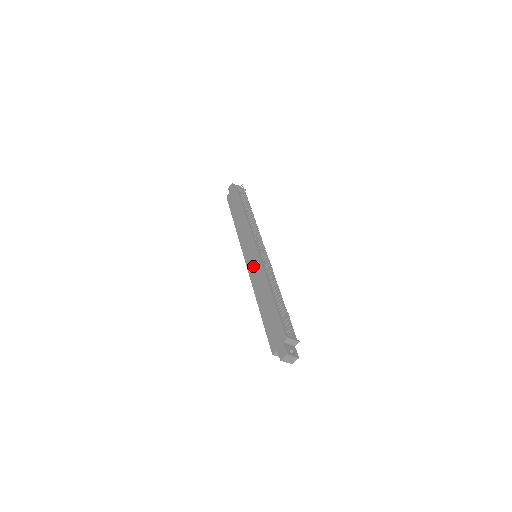
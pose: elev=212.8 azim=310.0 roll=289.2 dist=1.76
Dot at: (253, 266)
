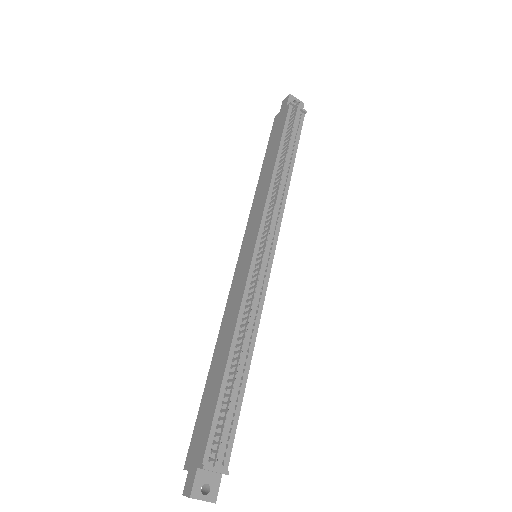
Dot at: (238, 277)
